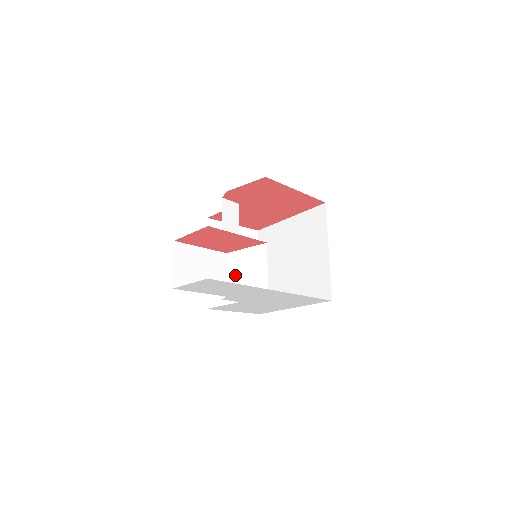
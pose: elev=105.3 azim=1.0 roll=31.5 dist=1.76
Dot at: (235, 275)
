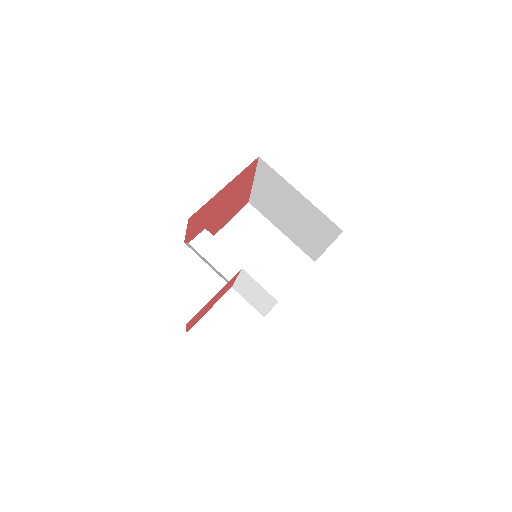
Dot at: (252, 301)
